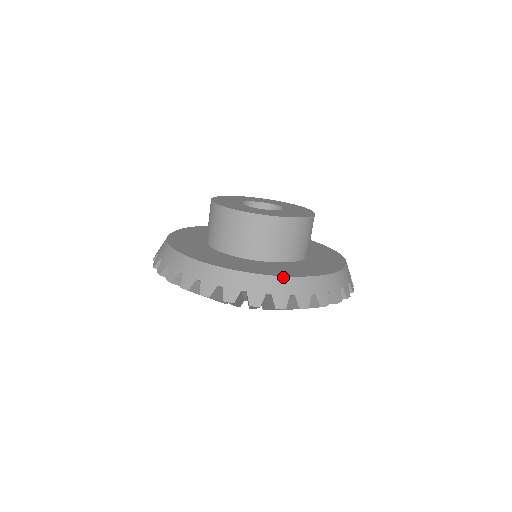
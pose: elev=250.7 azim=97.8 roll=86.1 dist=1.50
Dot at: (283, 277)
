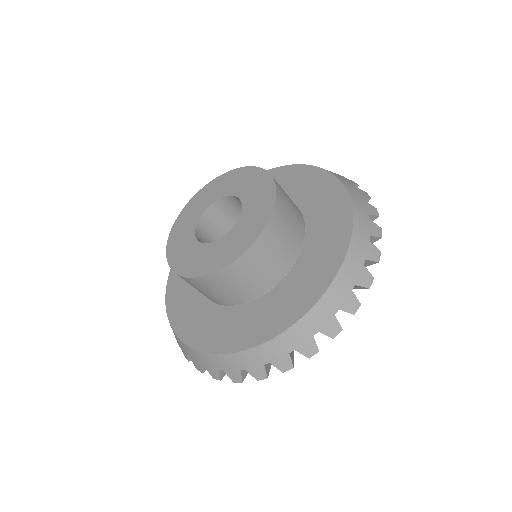
Dot at: (246, 351)
